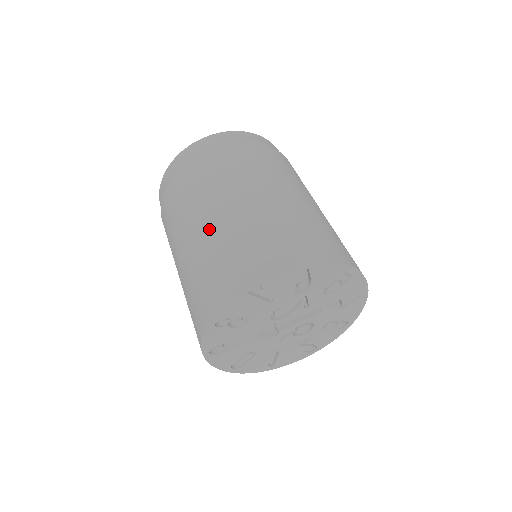
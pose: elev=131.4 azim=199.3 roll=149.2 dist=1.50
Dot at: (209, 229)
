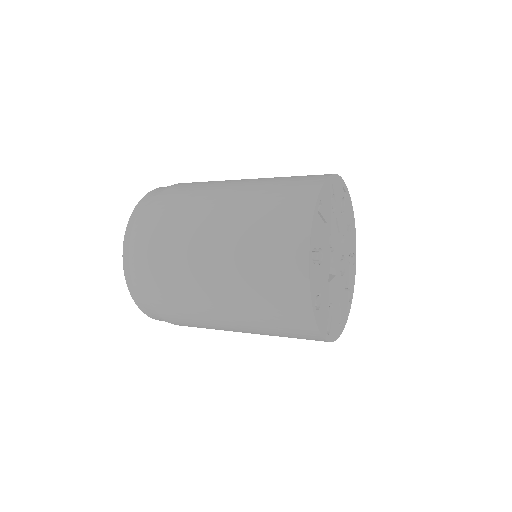
Dot at: (232, 216)
